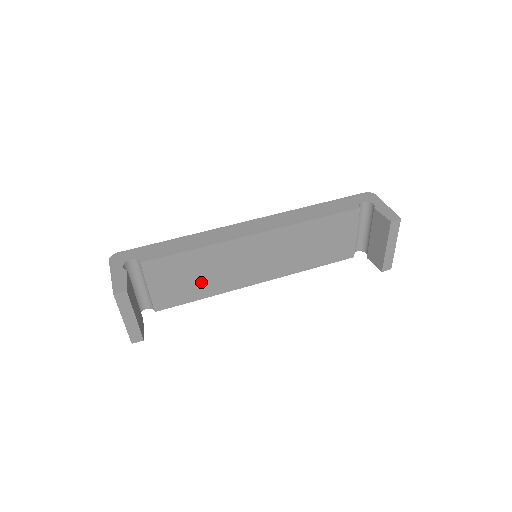
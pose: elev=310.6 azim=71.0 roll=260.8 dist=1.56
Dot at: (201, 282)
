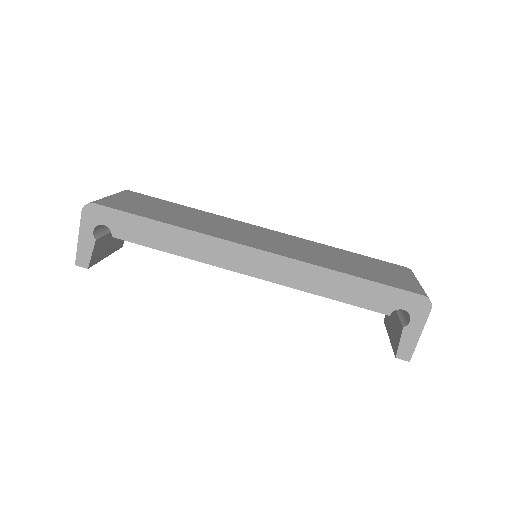
Dot at: occluded
